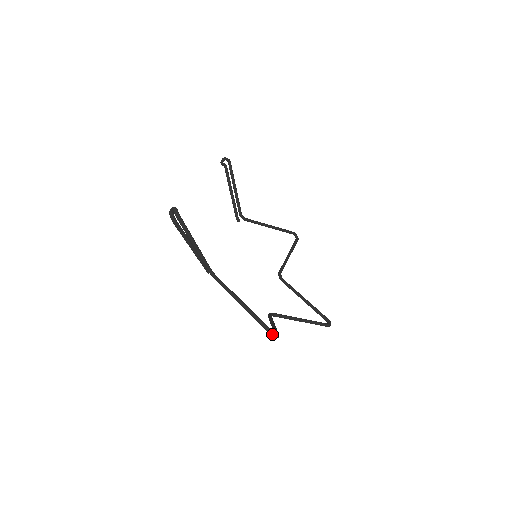
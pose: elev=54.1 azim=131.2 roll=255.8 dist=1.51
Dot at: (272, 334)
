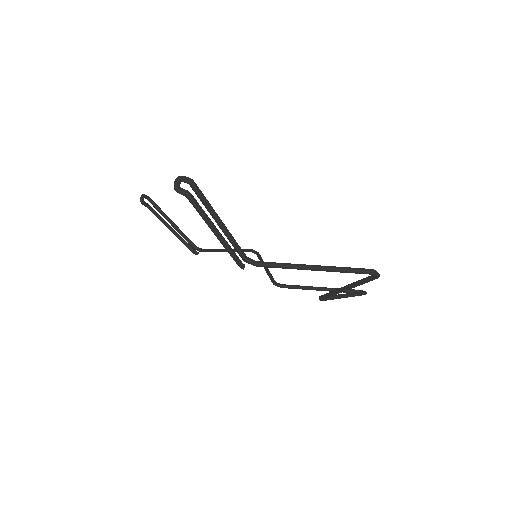
Dot at: (374, 272)
